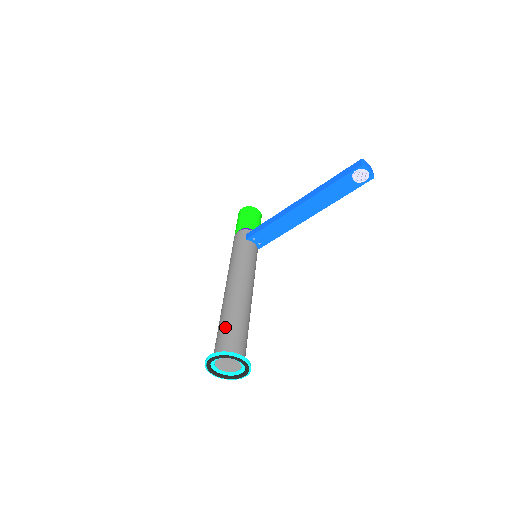
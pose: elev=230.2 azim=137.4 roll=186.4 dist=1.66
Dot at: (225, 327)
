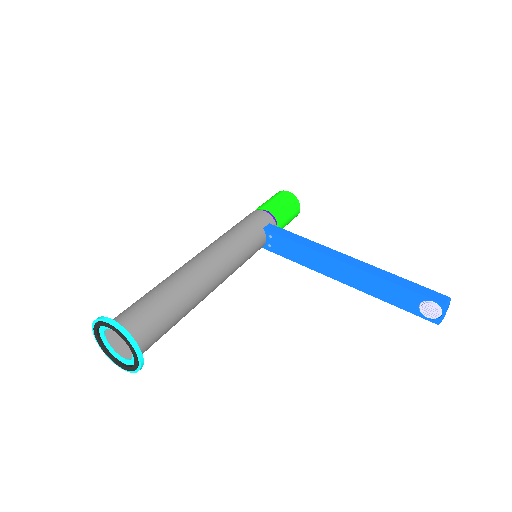
Dot at: (157, 303)
